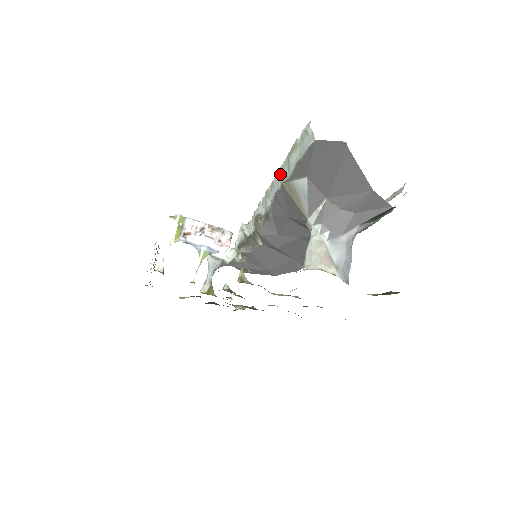
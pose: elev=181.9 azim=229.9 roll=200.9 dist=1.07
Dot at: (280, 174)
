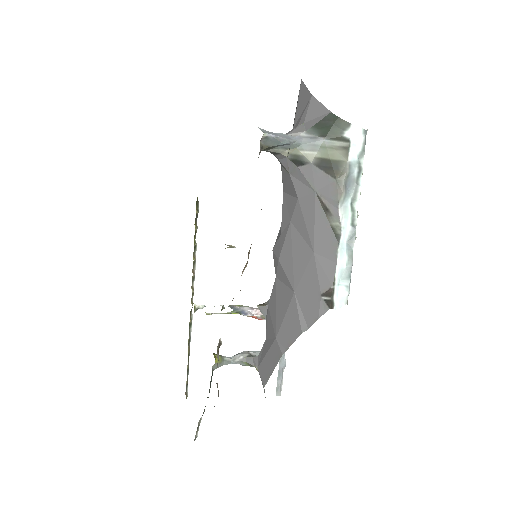
Dot at: occluded
